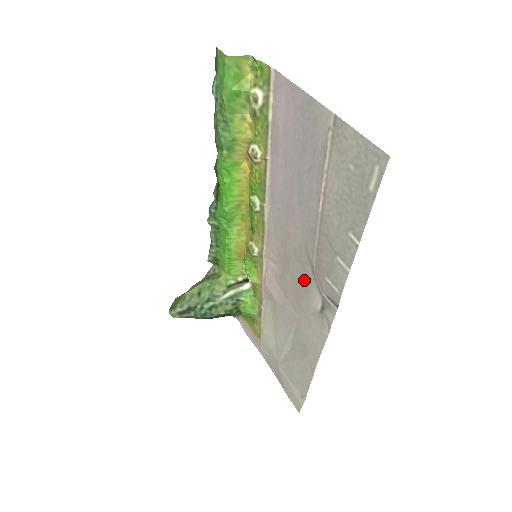
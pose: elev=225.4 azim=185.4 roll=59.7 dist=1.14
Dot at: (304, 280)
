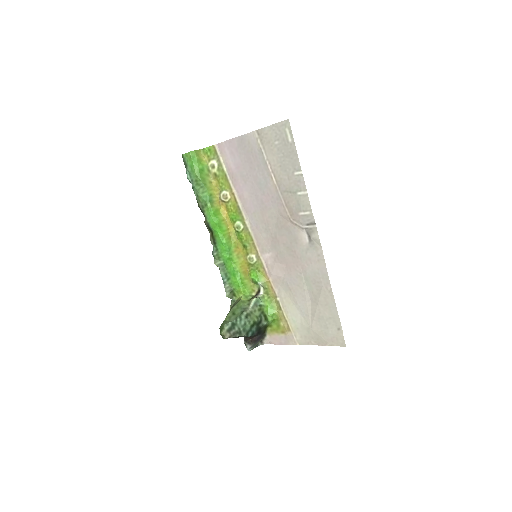
Dot at: (290, 235)
